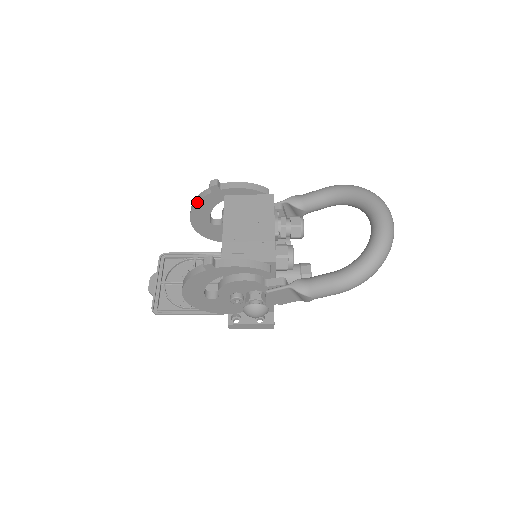
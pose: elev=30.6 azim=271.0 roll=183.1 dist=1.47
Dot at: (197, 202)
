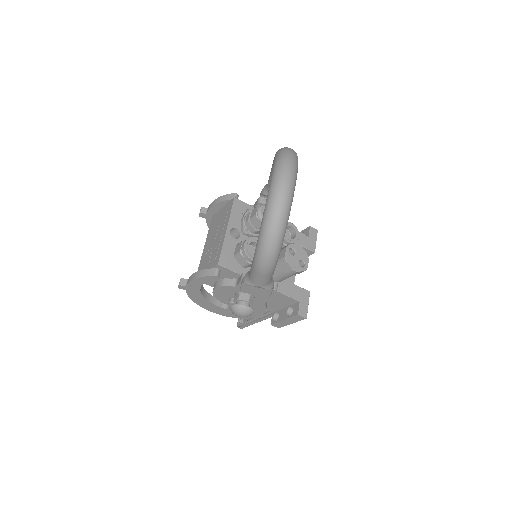
Dot at: occluded
